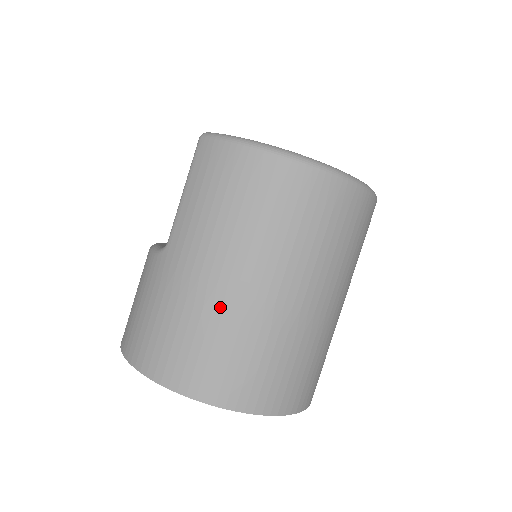
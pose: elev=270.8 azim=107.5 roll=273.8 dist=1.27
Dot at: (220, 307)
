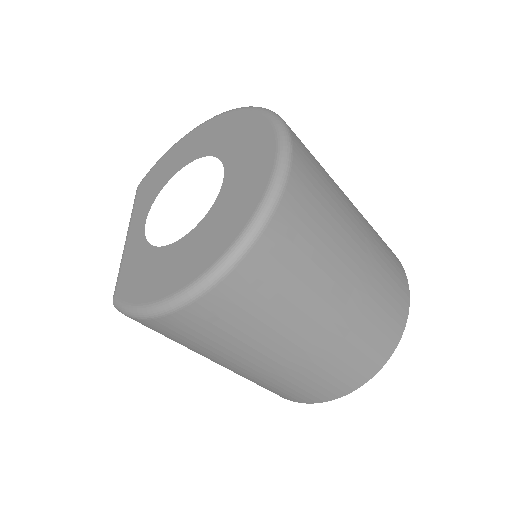
Dot at: (275, 376)
